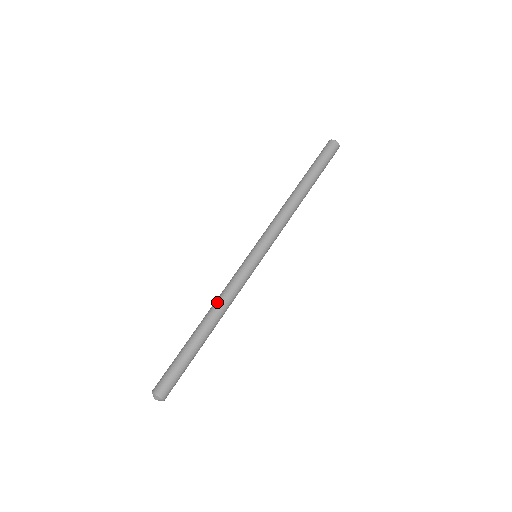
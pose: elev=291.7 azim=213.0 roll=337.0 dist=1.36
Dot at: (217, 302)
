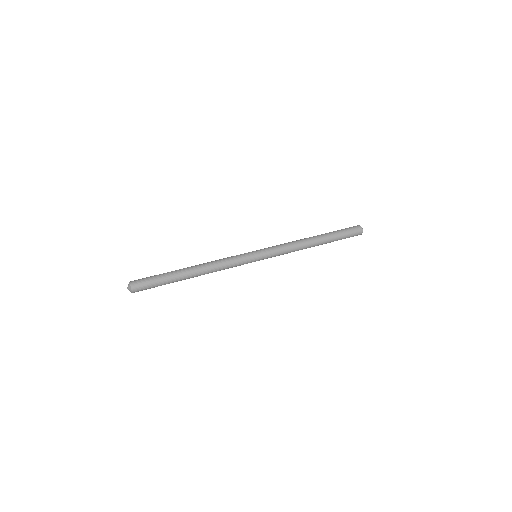
Dot at: occluded
